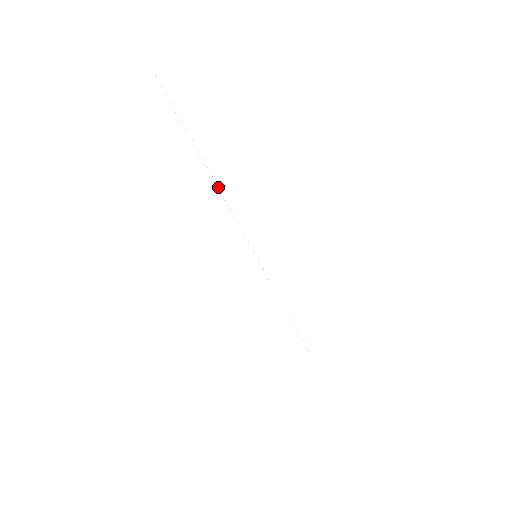
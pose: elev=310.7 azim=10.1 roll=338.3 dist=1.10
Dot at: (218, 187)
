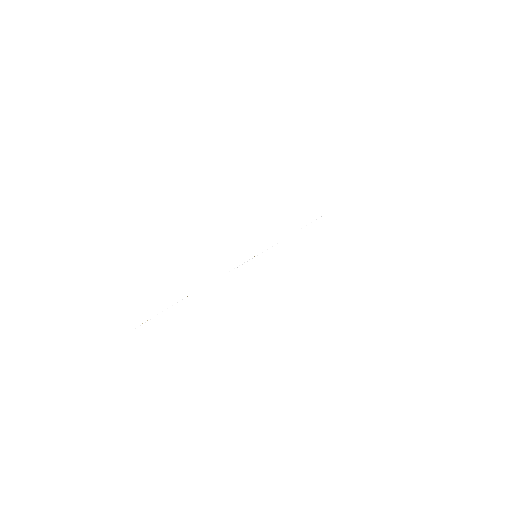
Dot at: occluded
